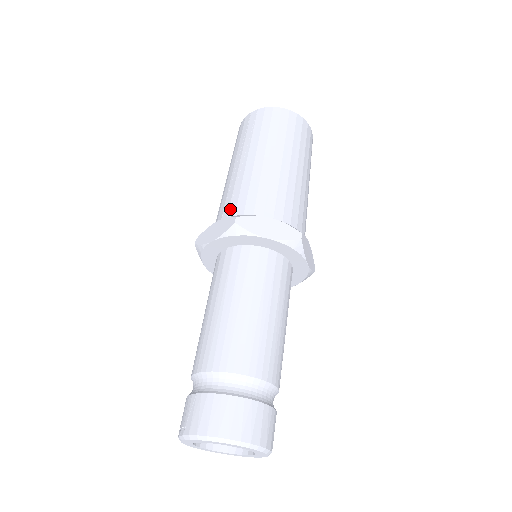
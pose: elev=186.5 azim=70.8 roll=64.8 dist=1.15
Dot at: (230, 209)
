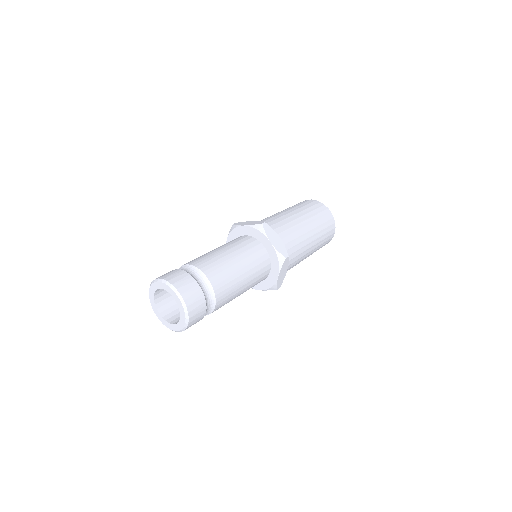
Dot at: occluded
